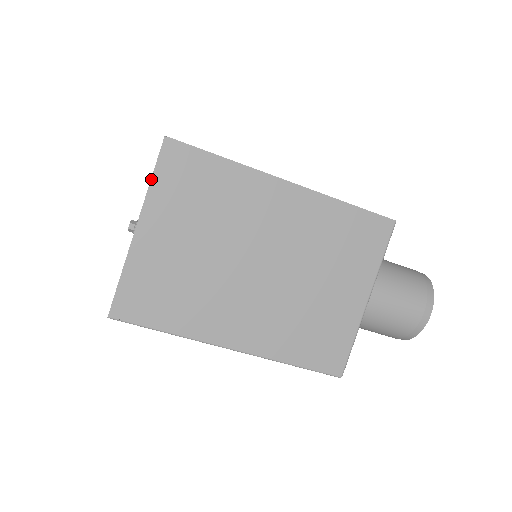
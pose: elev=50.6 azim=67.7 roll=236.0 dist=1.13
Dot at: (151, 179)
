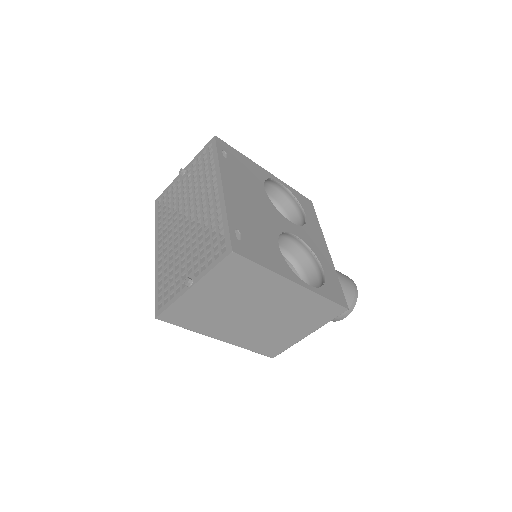
Dot at: (212, 269)
